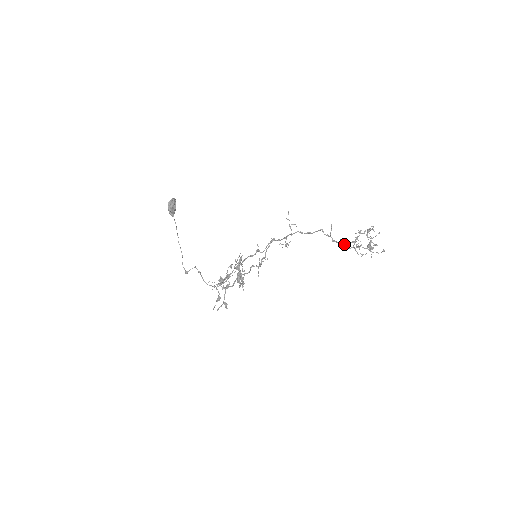
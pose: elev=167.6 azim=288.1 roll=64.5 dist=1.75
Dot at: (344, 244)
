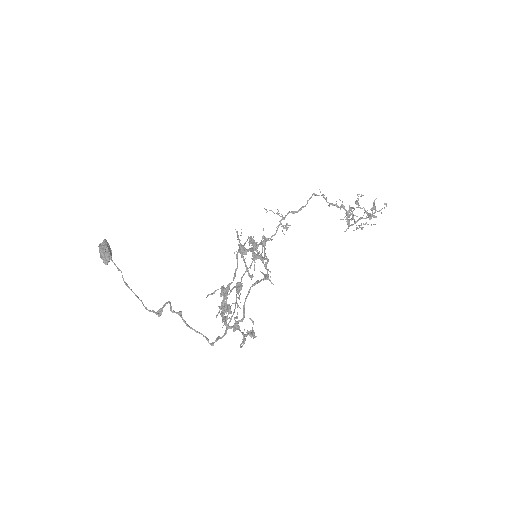
Dot at: (345, 216)
